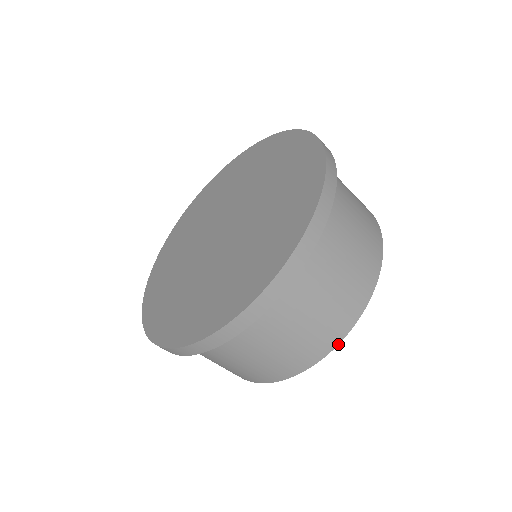
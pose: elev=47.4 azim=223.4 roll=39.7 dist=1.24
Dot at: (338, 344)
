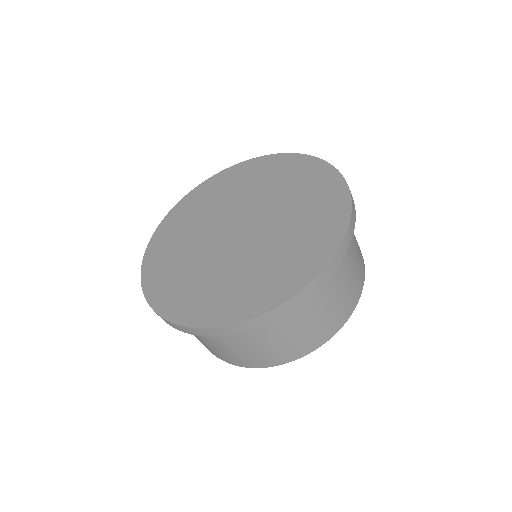
Dot at: occluded
